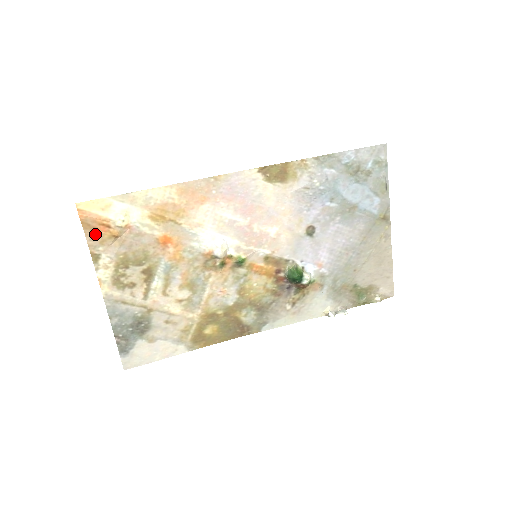
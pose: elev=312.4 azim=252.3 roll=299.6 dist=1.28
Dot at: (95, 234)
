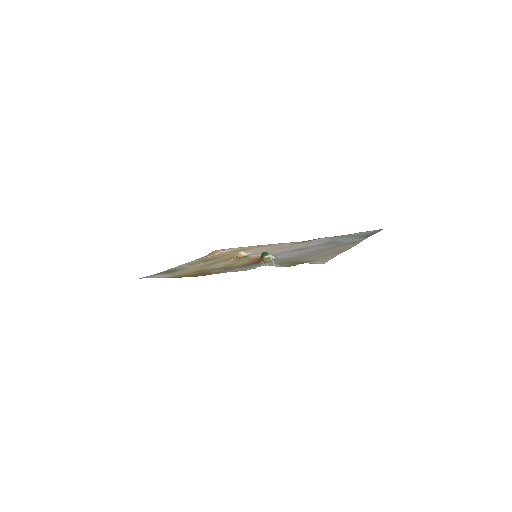
Dot at: occluded
